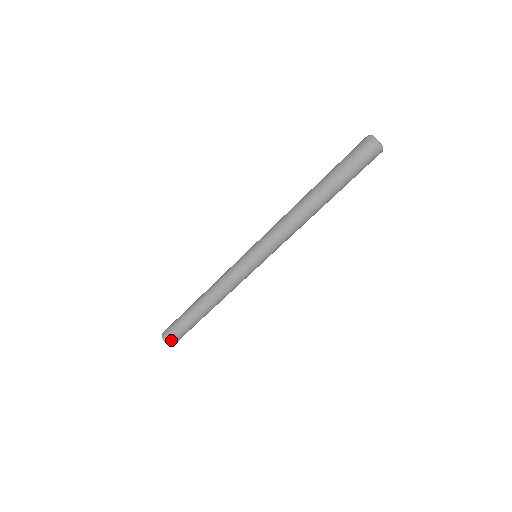
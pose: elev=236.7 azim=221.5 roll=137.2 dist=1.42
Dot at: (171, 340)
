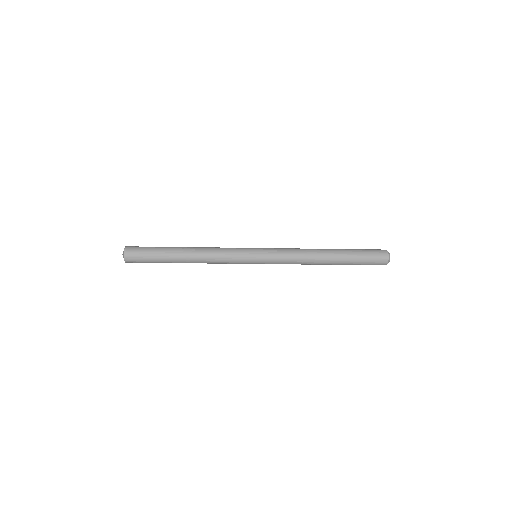
Dot at: (132, 260)
